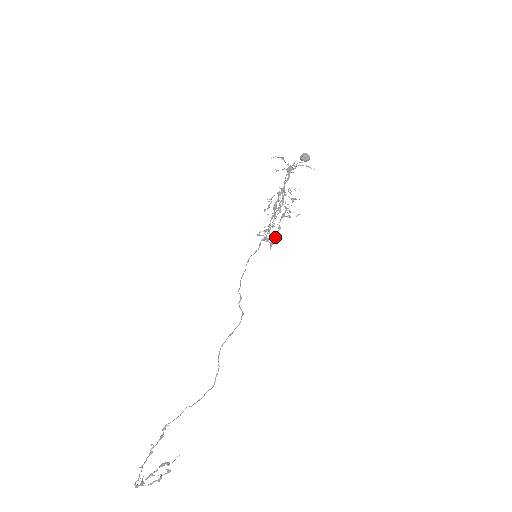
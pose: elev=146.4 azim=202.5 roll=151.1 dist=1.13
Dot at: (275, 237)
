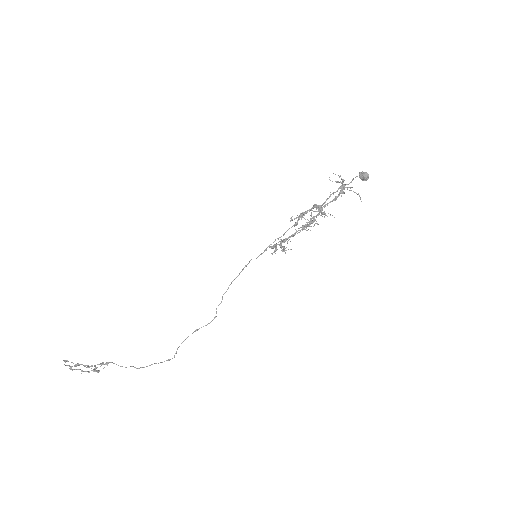
Dot at: (283, 242)
